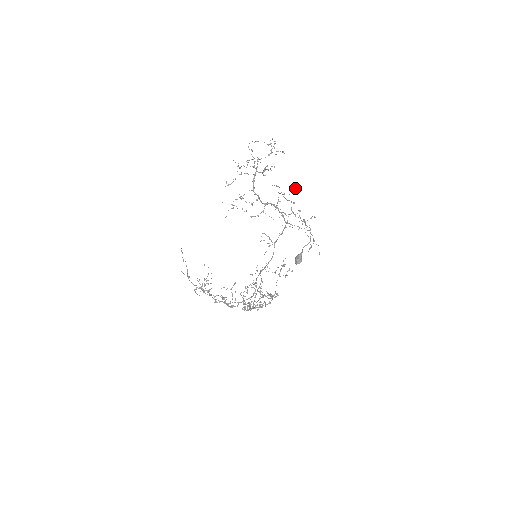
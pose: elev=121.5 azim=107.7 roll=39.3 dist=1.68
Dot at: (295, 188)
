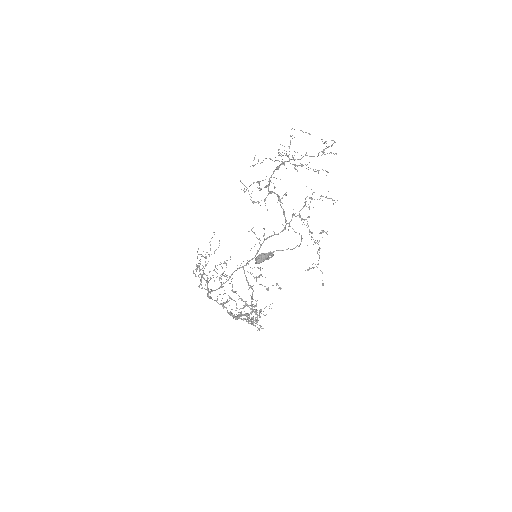
Dot at: (333, 200)
